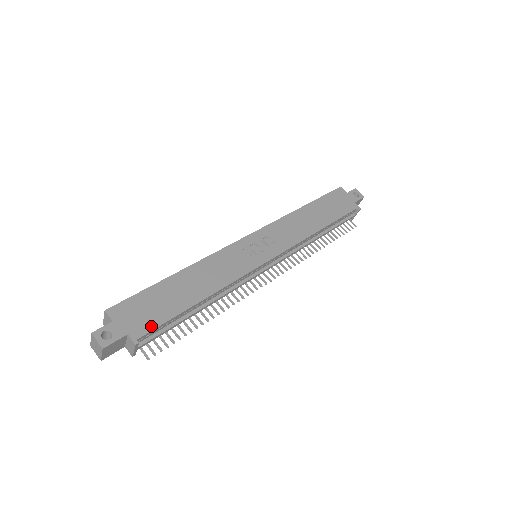
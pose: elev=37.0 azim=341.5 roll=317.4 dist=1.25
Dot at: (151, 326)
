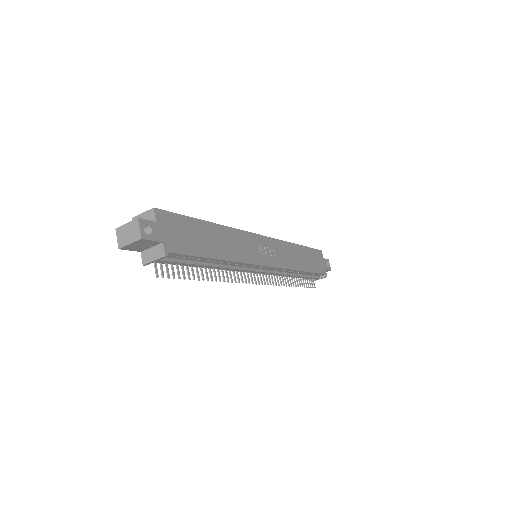
Dot at: (181, 250)
